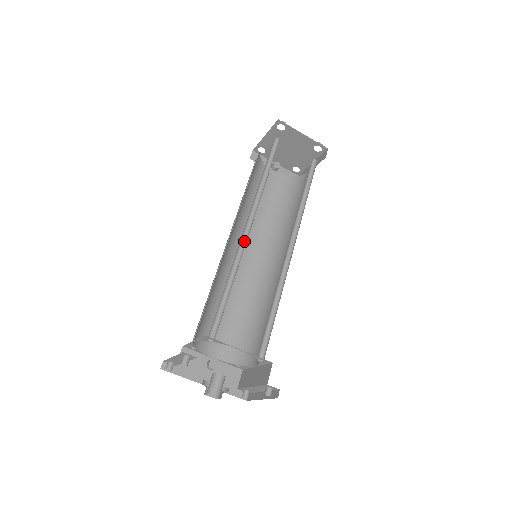
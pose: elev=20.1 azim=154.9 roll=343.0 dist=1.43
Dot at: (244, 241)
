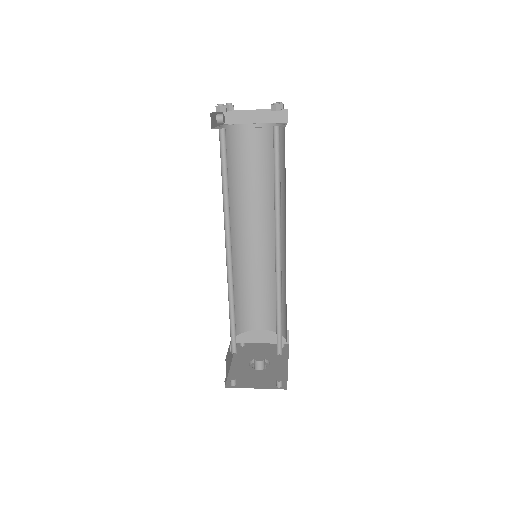
Dot at: (276, 266)
